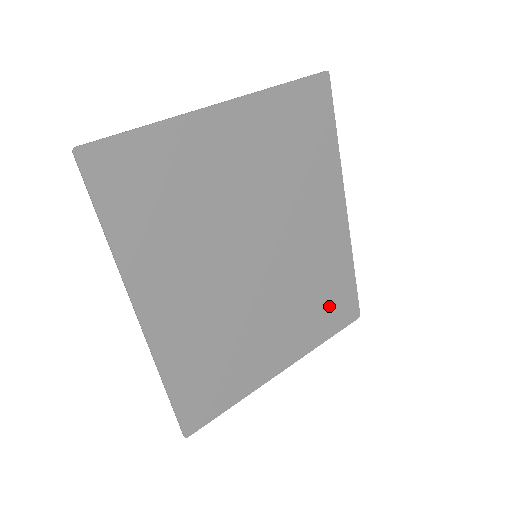
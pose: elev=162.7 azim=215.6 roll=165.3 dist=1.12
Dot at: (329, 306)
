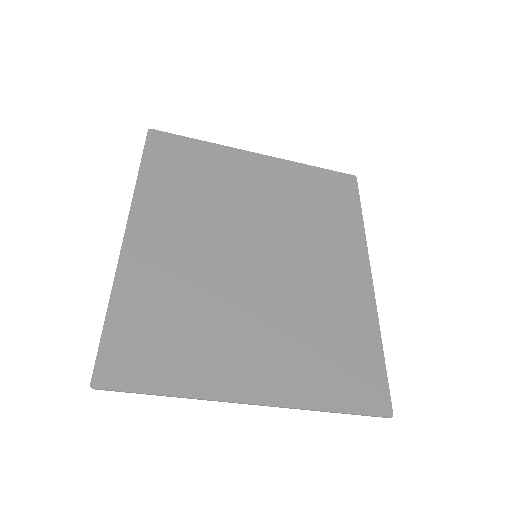
Dot at: (340, 365)
